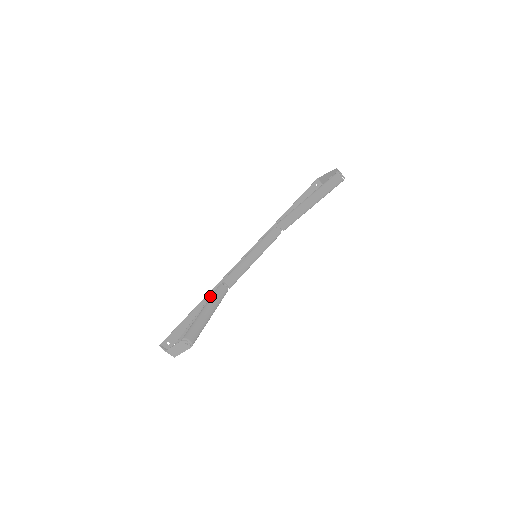
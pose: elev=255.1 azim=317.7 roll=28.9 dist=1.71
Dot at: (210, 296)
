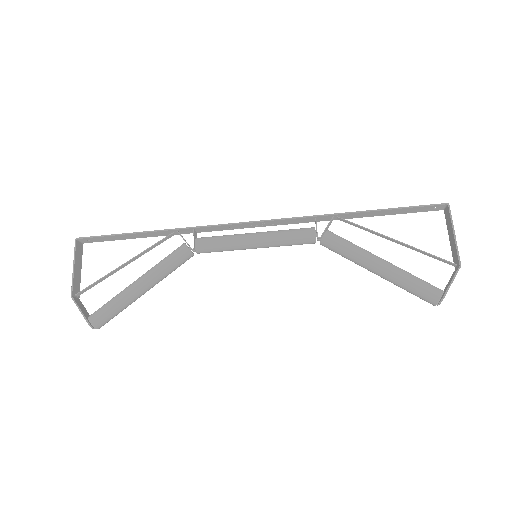
Dot at: (171, 234)
